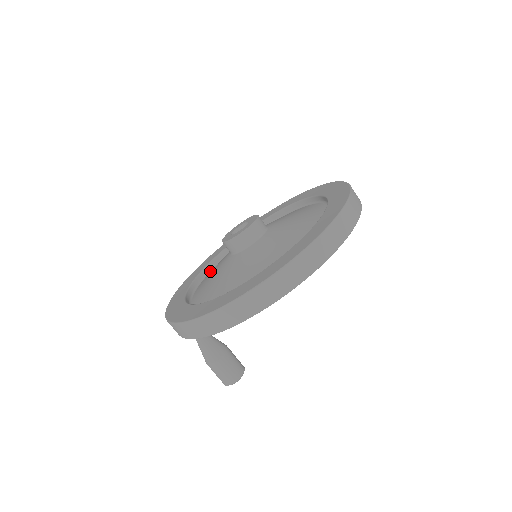
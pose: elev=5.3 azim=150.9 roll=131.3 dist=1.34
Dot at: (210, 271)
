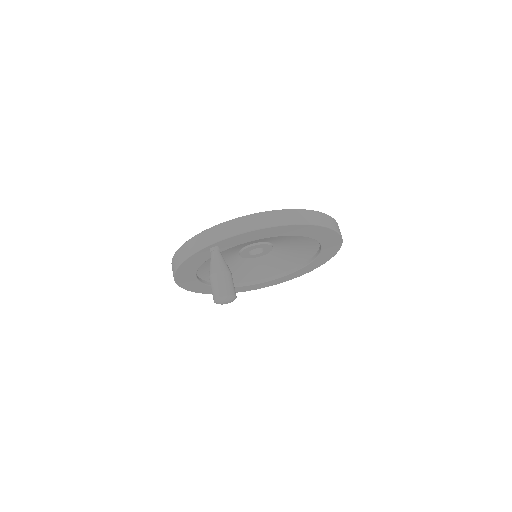
Dot at: occluded
